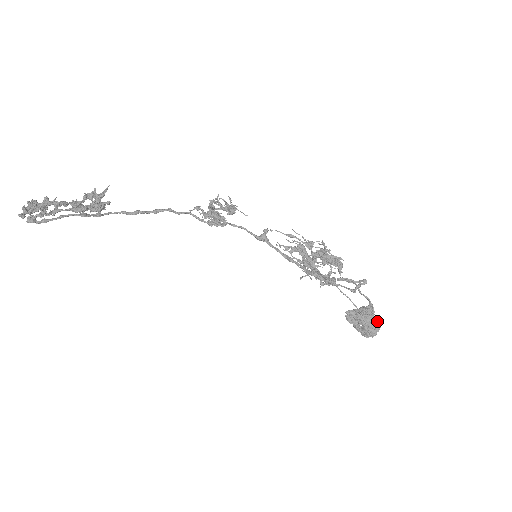
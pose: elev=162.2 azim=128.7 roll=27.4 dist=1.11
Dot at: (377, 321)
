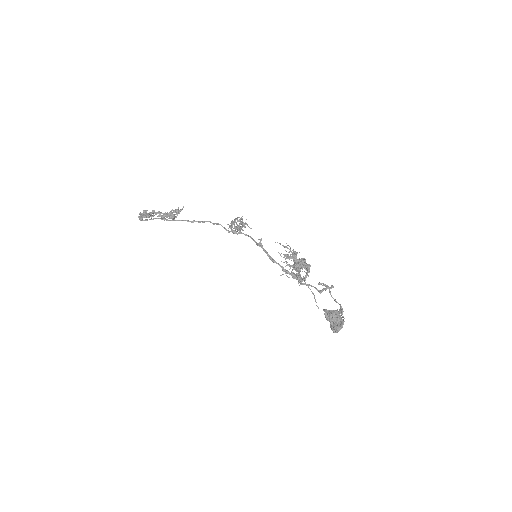
Dot at: (342, 321)
